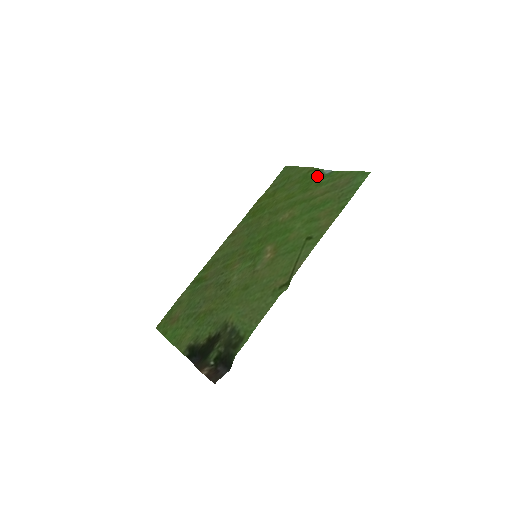
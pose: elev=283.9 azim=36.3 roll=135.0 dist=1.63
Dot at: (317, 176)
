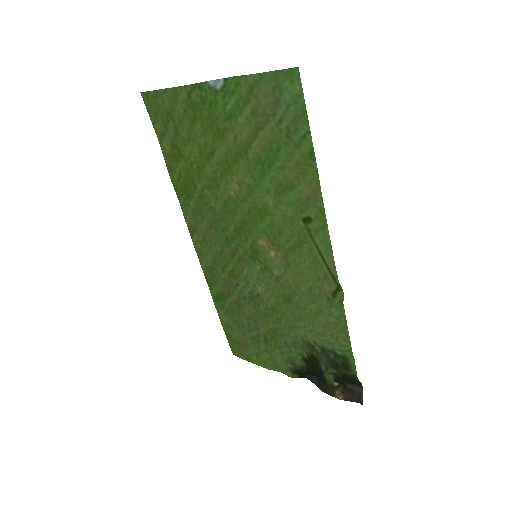
Dot at: (210, 100)
